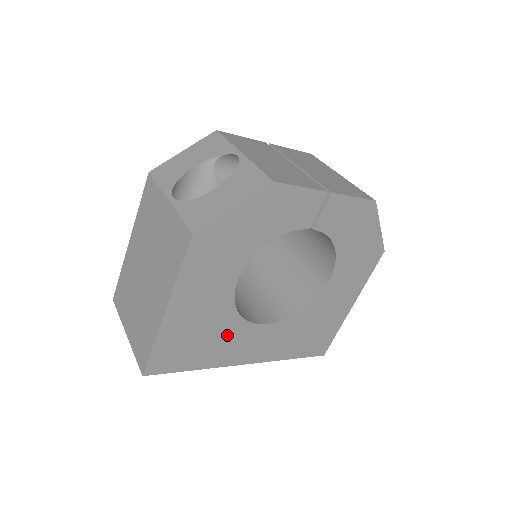
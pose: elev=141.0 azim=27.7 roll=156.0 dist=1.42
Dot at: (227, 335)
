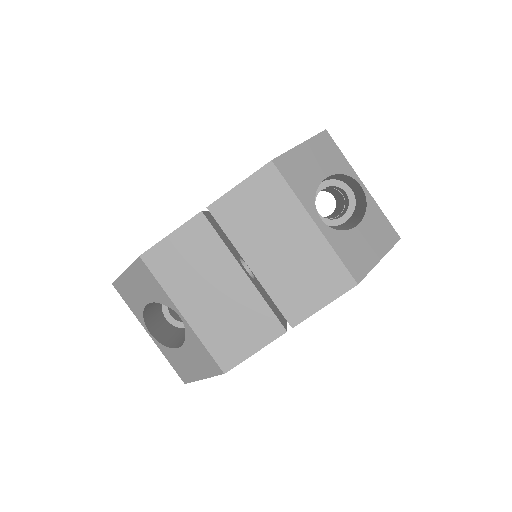
Dot at: occluded
